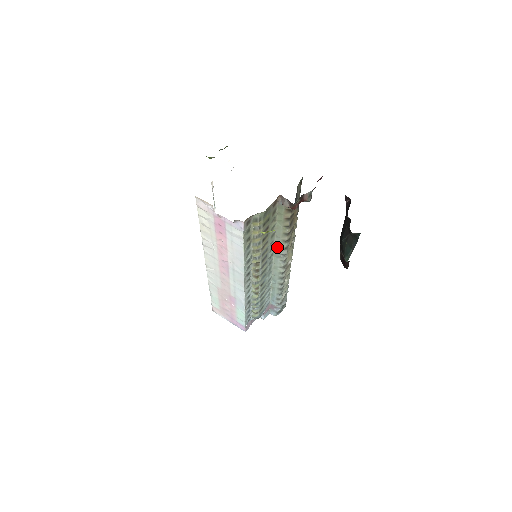
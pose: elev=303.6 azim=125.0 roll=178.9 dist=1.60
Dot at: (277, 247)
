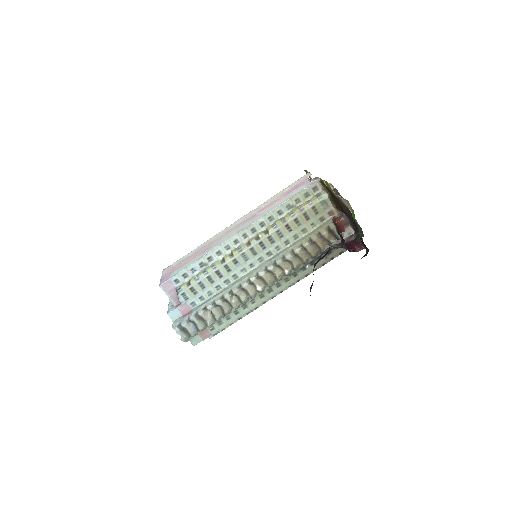
Dot at: (281, 253)
